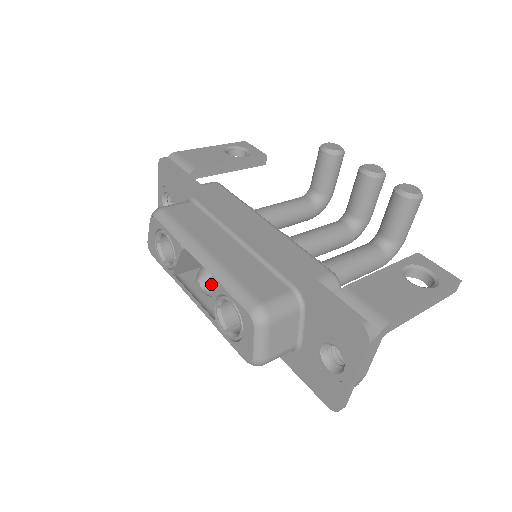
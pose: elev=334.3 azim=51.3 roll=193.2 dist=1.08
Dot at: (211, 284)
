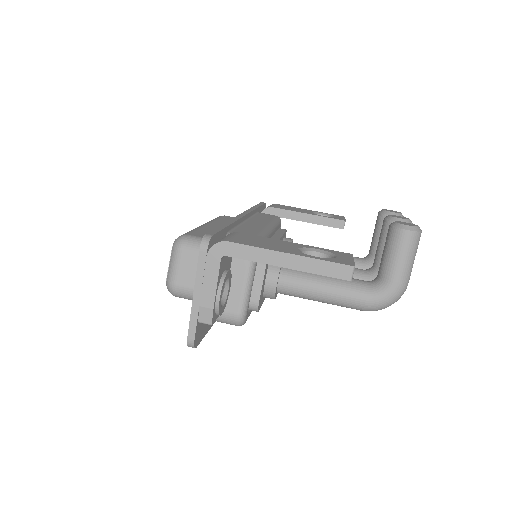
Dot at: occluded
